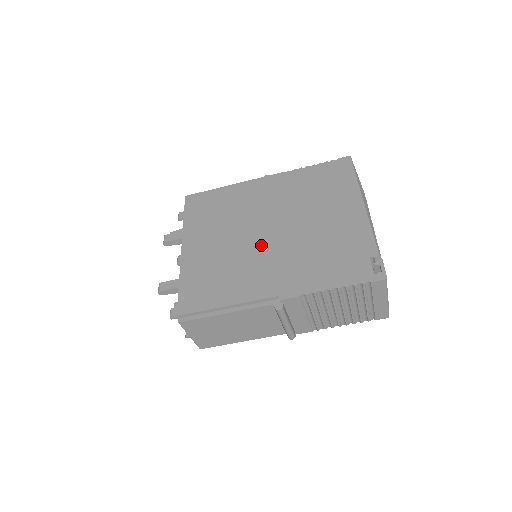
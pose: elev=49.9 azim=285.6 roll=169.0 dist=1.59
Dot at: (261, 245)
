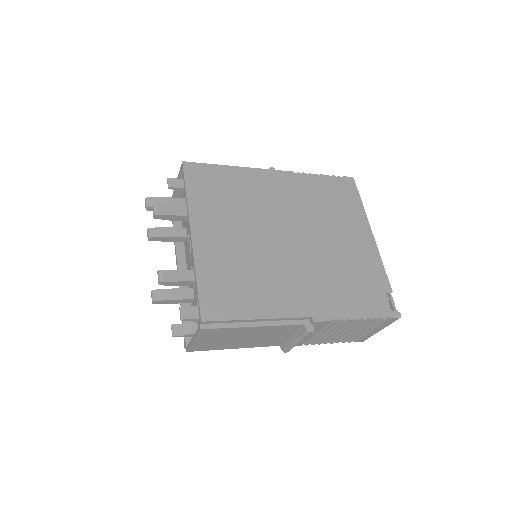
Dot at: (285, 253)
